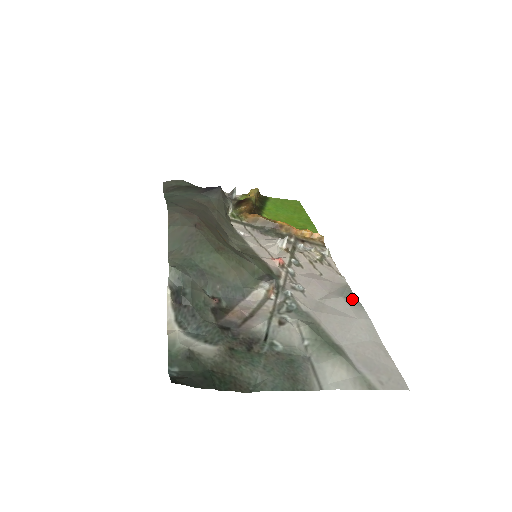
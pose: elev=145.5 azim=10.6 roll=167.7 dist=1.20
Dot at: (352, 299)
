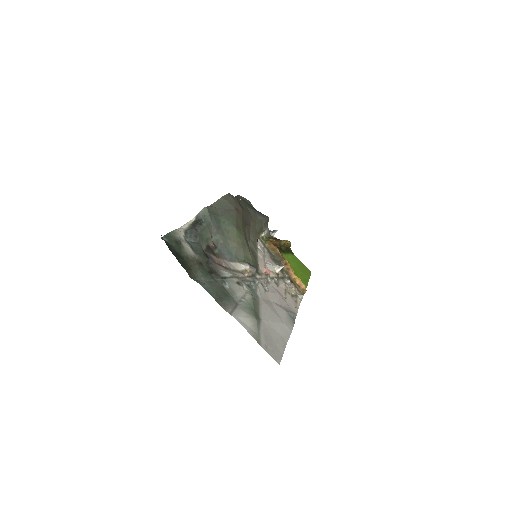
Dot at: (291, 318)
